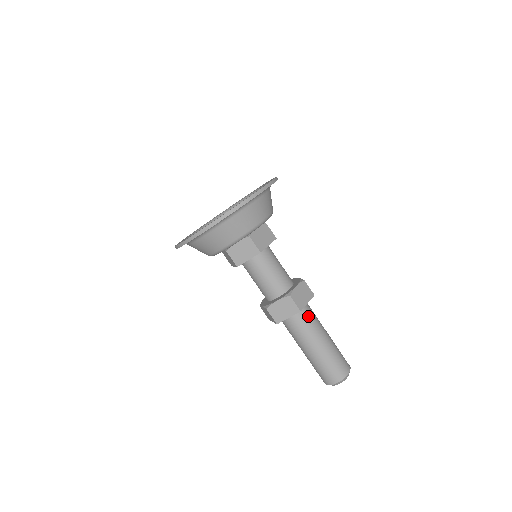
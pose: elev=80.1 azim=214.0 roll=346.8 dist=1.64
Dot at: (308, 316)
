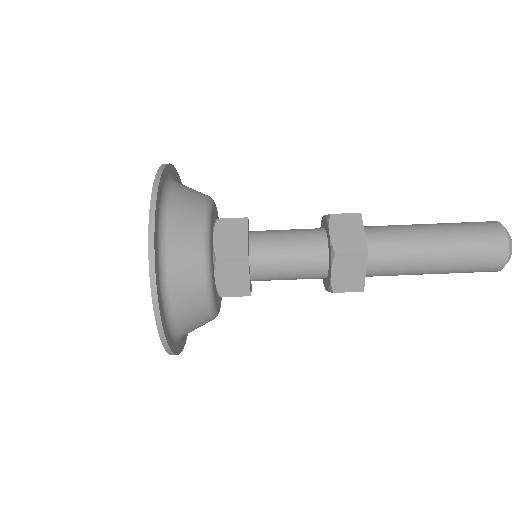
Dot at: (377, 226)
